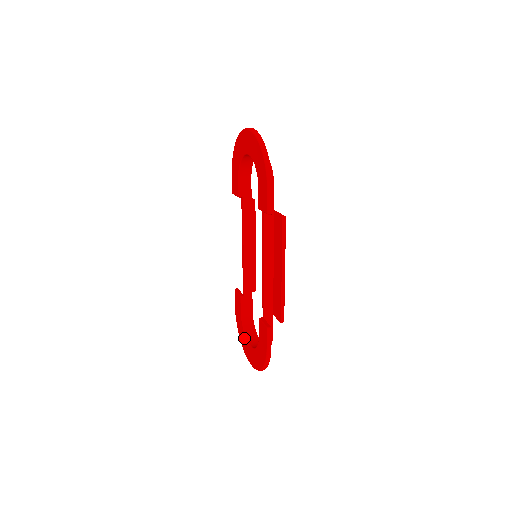
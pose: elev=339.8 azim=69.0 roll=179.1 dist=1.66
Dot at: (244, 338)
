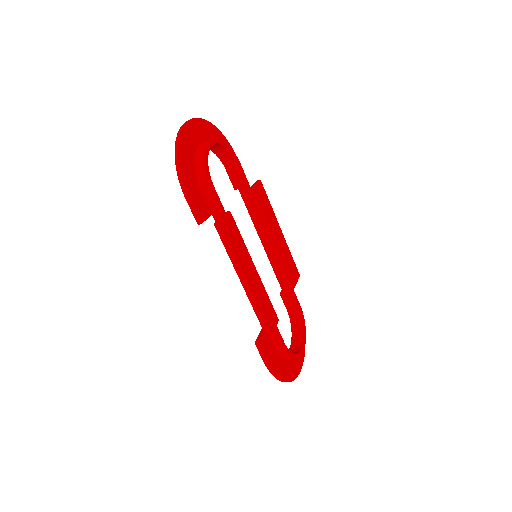
Dot at: occluded
